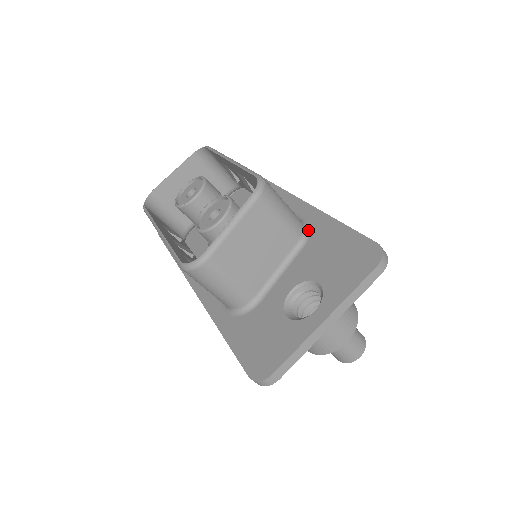
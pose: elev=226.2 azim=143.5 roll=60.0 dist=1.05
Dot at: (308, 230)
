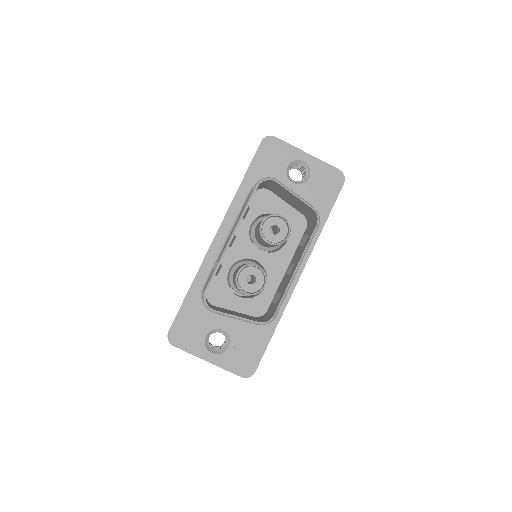
Dot at: occluded
